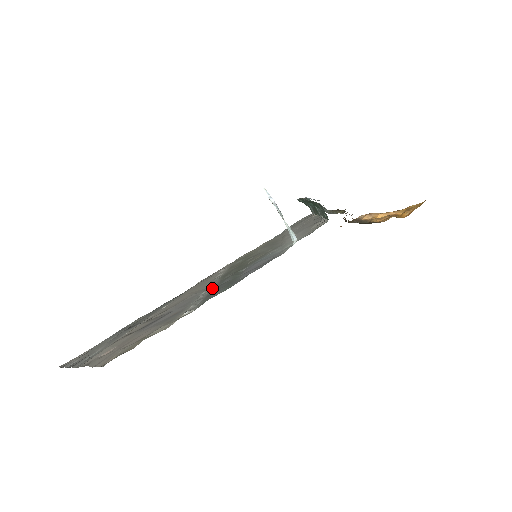
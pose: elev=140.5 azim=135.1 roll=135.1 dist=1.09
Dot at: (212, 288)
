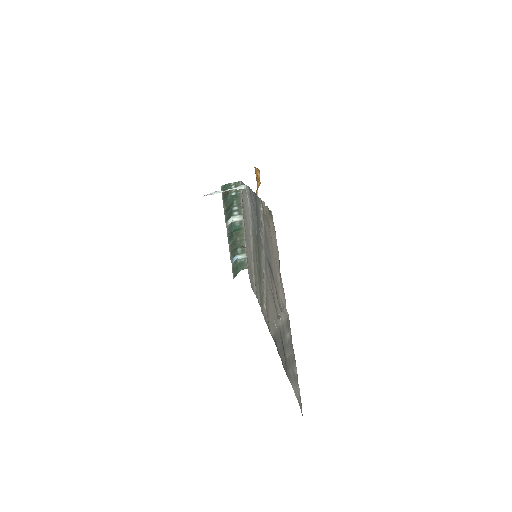
Dot at: (261, 243)
